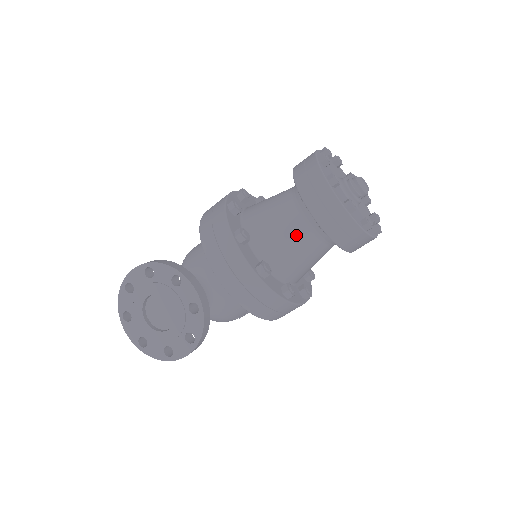
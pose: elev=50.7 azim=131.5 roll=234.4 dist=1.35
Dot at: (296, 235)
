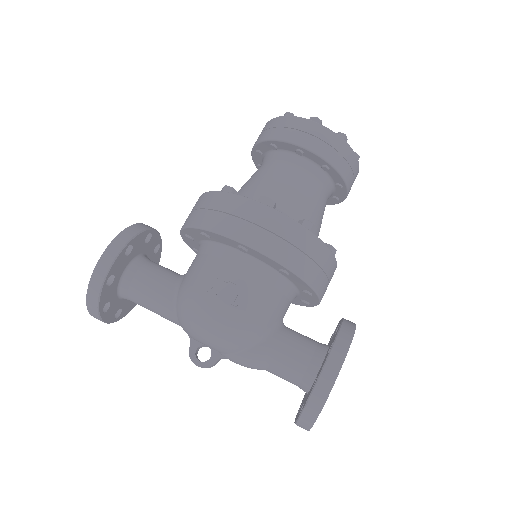
Dot at: occluded
